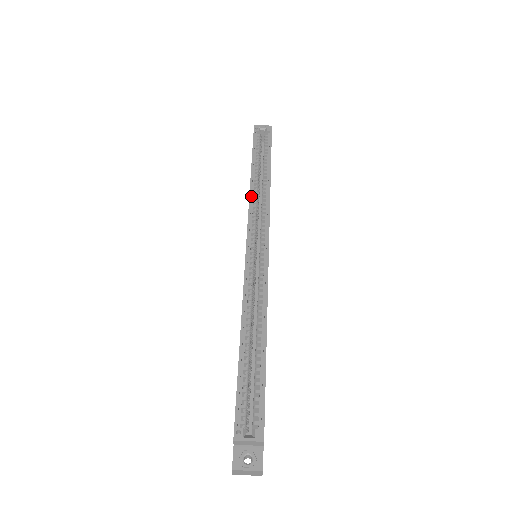
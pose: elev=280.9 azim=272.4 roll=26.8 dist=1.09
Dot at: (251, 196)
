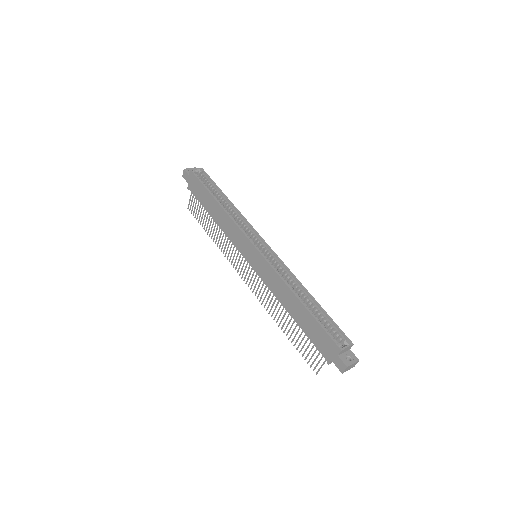
Dot at: (232, 217)
